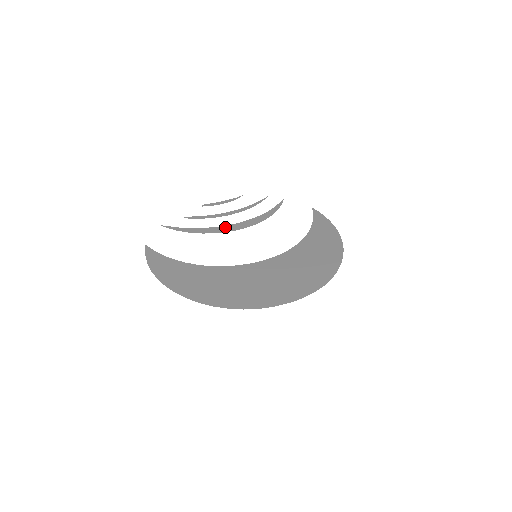
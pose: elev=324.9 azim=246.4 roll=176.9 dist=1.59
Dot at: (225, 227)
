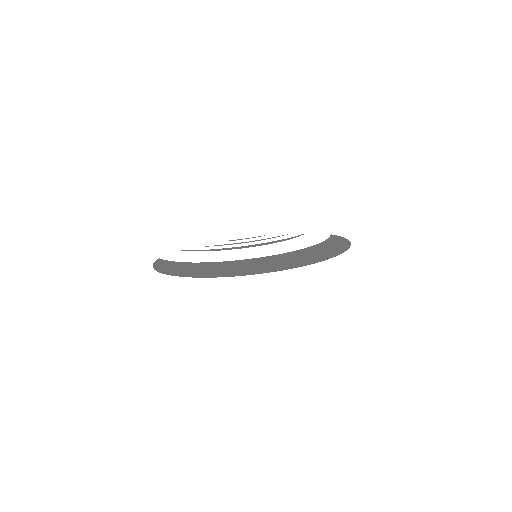
Dot at: (238, 247)
